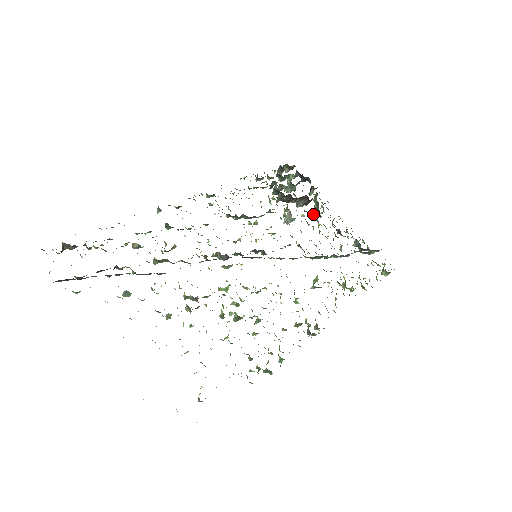
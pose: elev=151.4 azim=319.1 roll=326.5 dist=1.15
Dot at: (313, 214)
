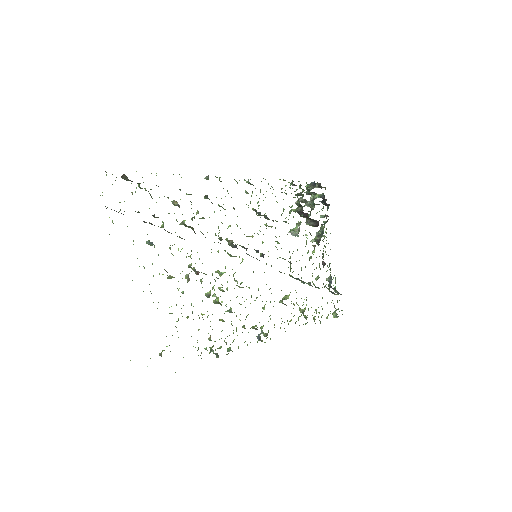
Dot at: (314, 239)
